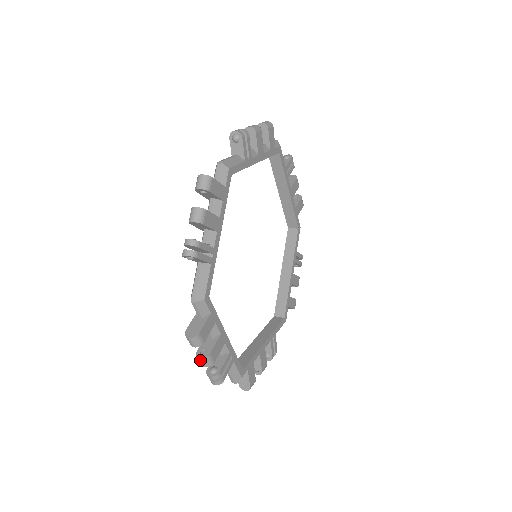
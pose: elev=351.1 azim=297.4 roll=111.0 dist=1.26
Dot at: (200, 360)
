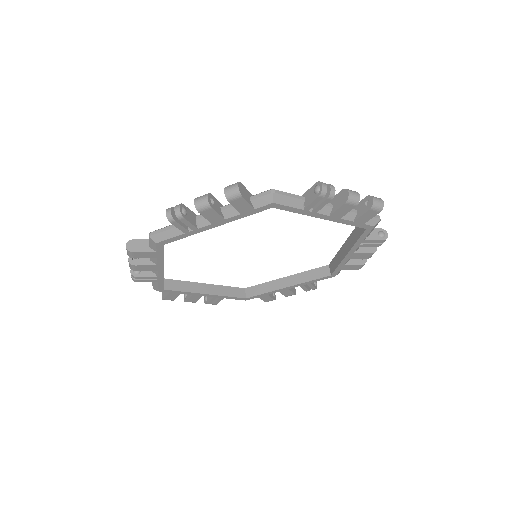
Dot at: (129, 260)
